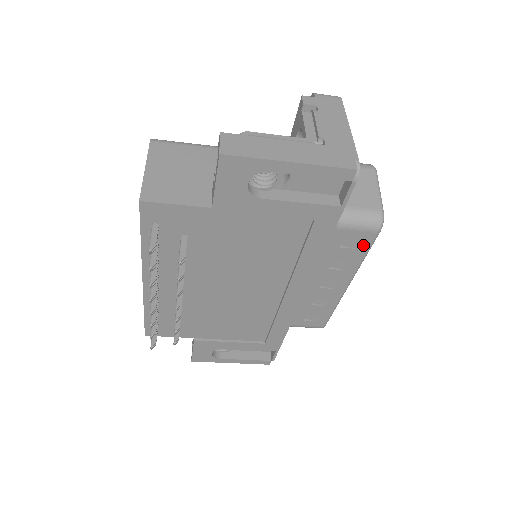
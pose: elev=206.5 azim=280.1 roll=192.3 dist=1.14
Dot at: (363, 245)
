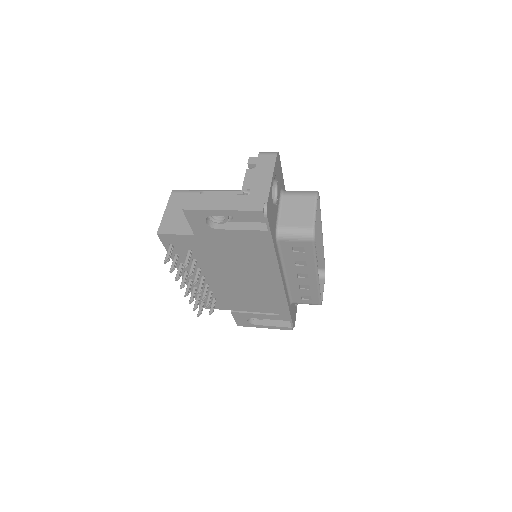
Dot at: (308, 250)
